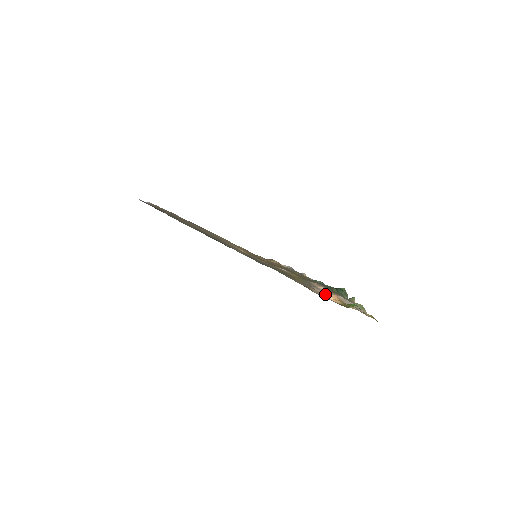
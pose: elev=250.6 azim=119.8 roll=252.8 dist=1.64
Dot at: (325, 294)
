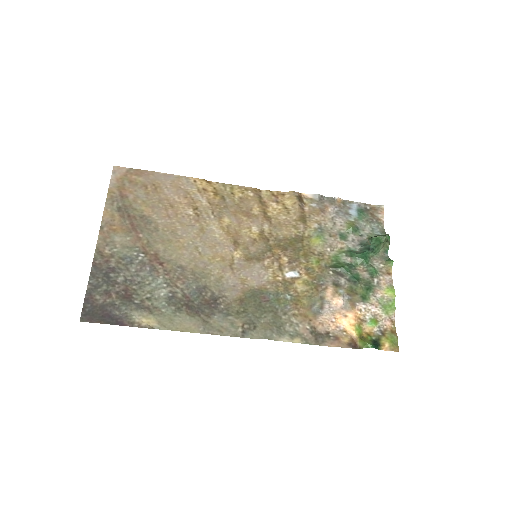
Dot at: (338, 319)
